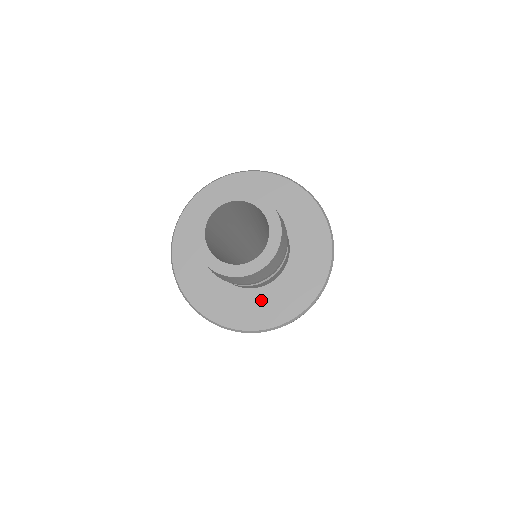
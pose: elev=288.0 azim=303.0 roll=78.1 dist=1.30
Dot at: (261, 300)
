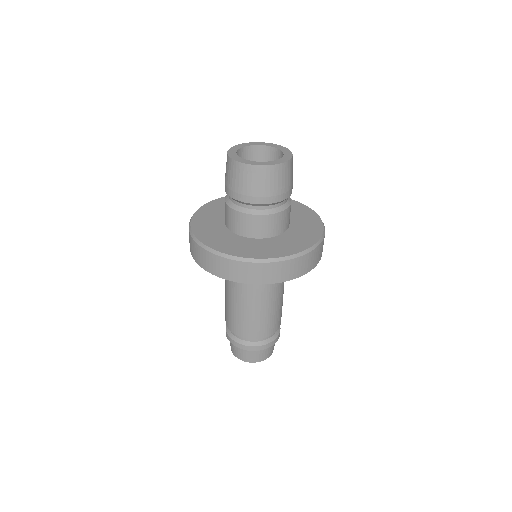
Dot at: (296, 233)
